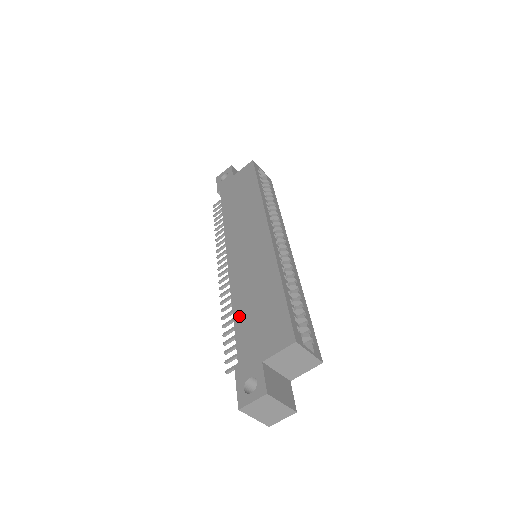
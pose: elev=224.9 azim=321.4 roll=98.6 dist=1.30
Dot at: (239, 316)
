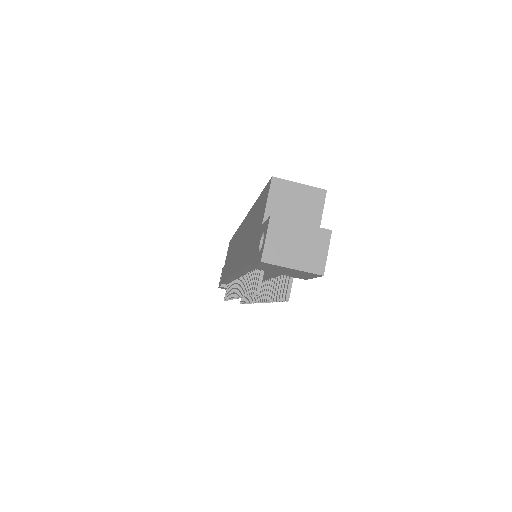
Dot at: (244, 259)
